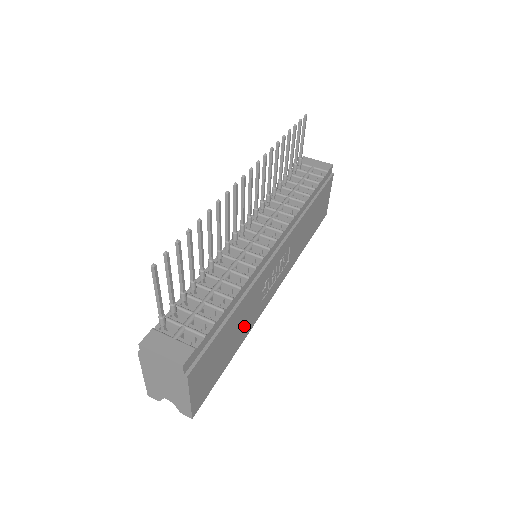
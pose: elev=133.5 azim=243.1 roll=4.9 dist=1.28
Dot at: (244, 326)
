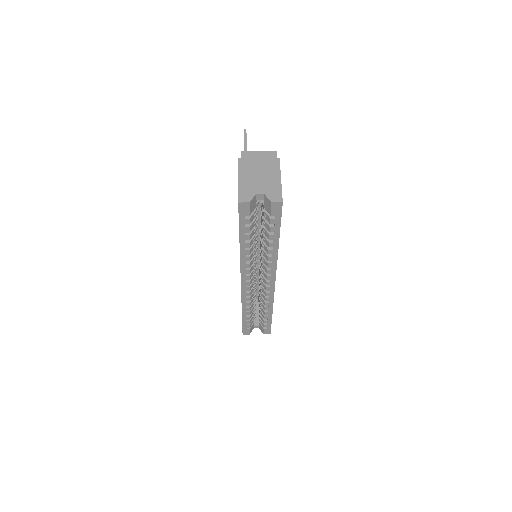
Dot at: occluded
